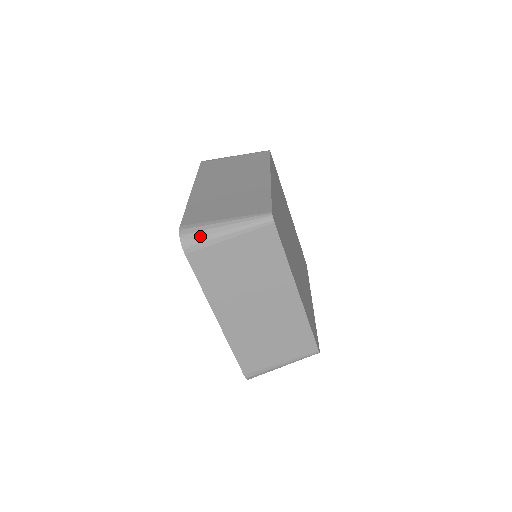
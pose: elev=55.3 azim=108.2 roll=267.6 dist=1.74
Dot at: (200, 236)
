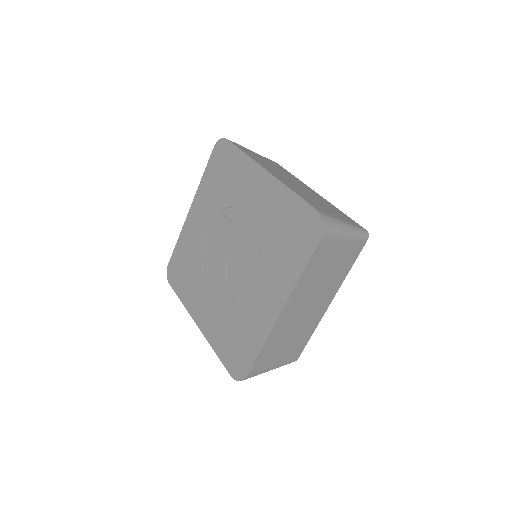
Dot at: (334, 228)
